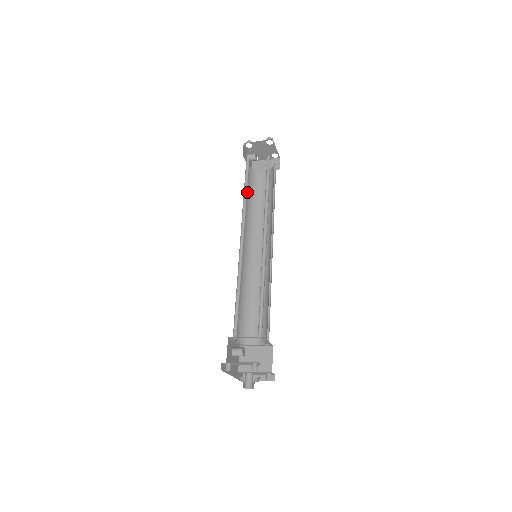
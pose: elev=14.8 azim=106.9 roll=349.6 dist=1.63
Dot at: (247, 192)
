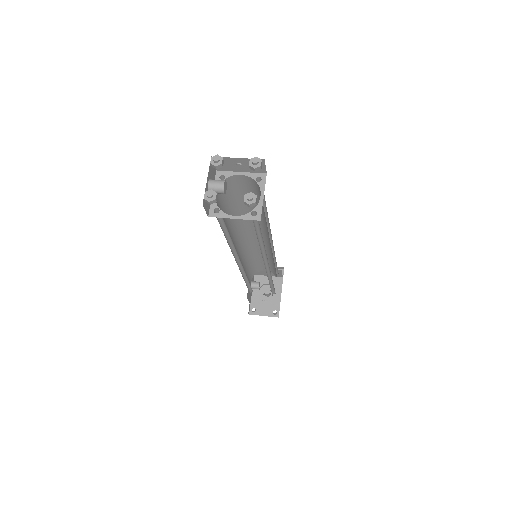
Dot at: occluded
